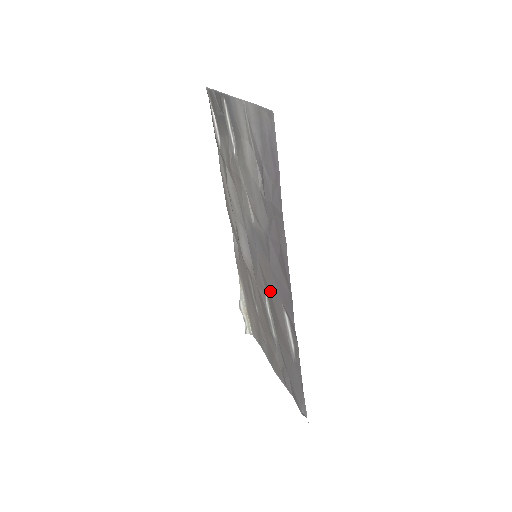
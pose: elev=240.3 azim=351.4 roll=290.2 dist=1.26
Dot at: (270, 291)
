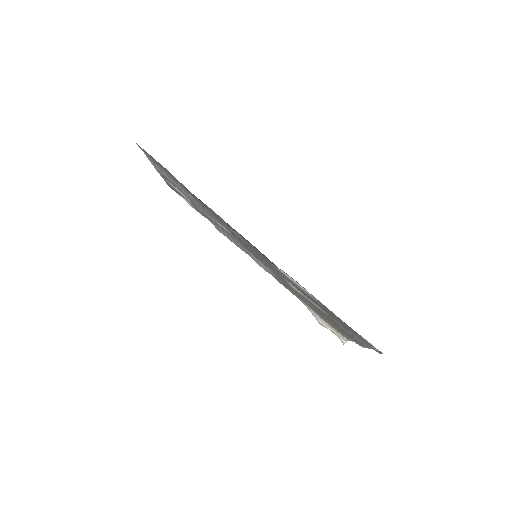
Dot at: occluded
